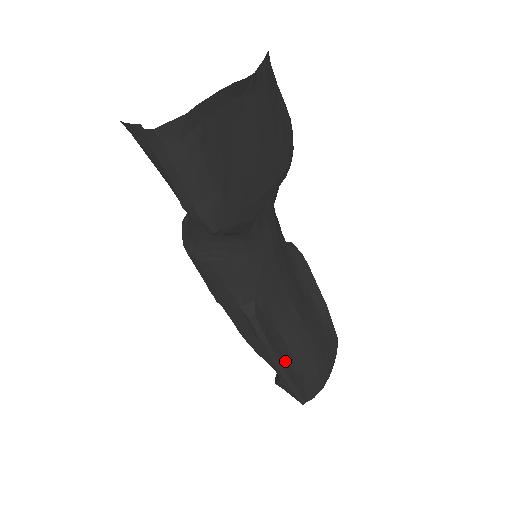
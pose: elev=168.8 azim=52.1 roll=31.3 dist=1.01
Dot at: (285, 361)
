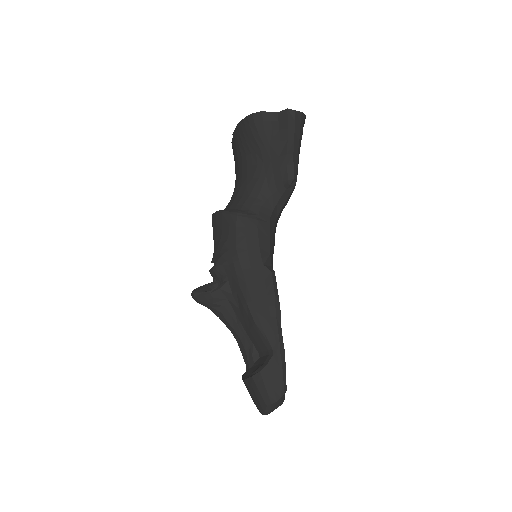
Dot at: occluded
